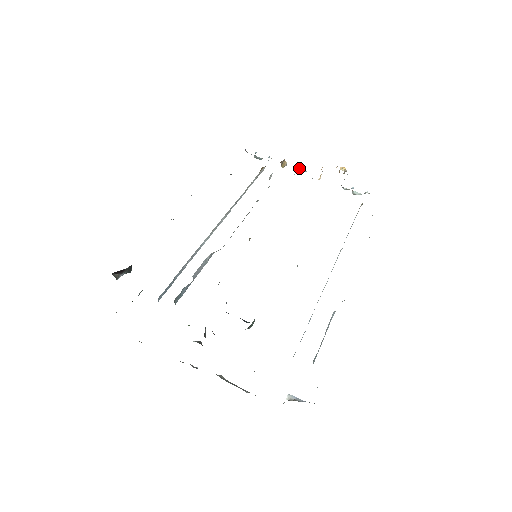
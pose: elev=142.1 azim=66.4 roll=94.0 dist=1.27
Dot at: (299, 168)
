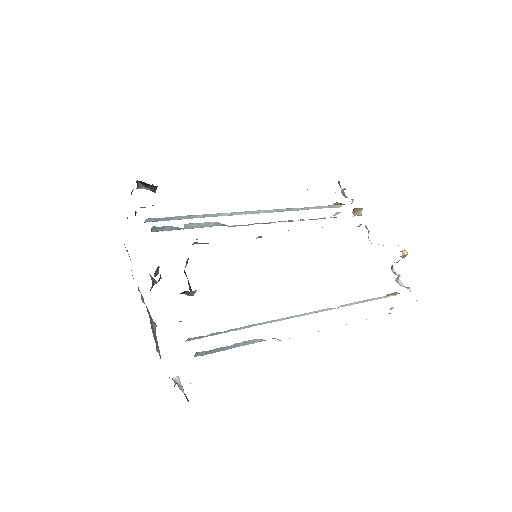
Dot at: occluded
